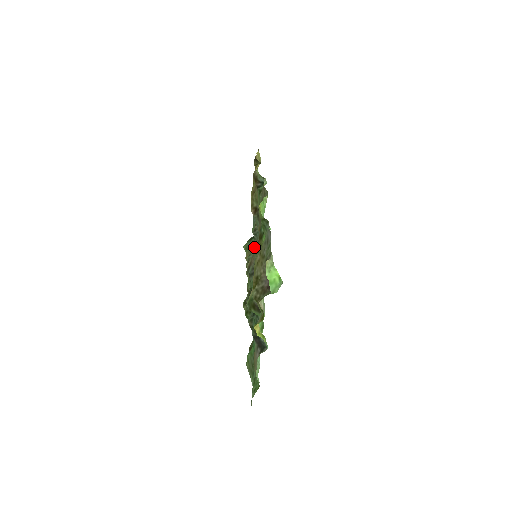
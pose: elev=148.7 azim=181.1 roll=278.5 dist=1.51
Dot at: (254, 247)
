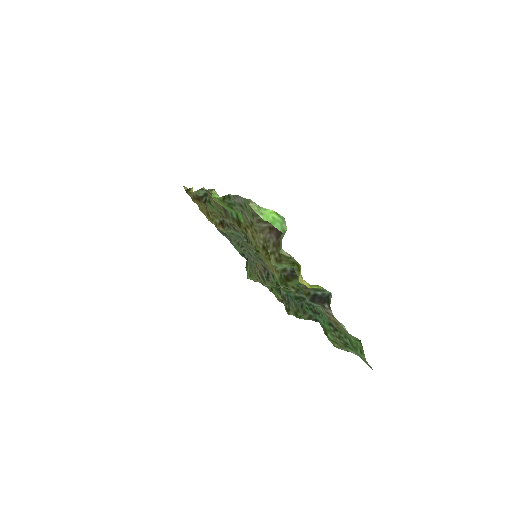
Dot at: (249, 254)
